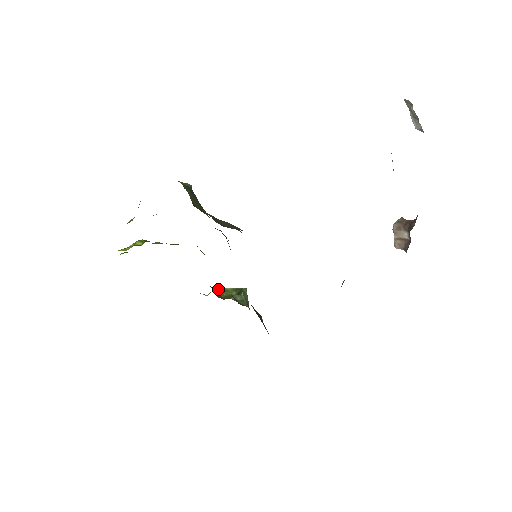
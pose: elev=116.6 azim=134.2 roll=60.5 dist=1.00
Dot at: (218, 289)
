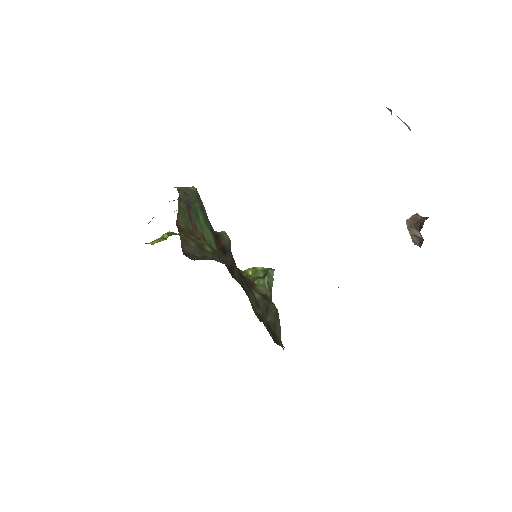
Dot at: (250, 268)
